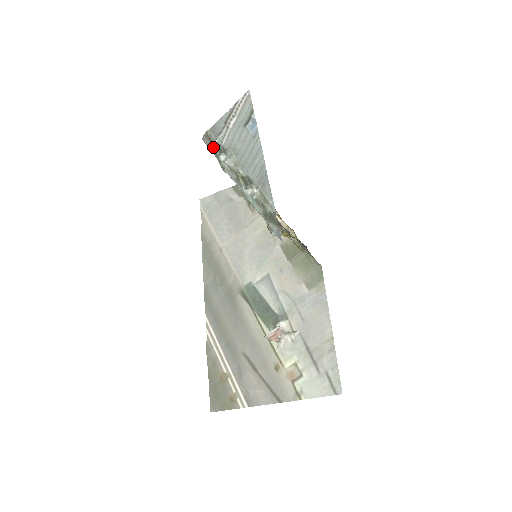
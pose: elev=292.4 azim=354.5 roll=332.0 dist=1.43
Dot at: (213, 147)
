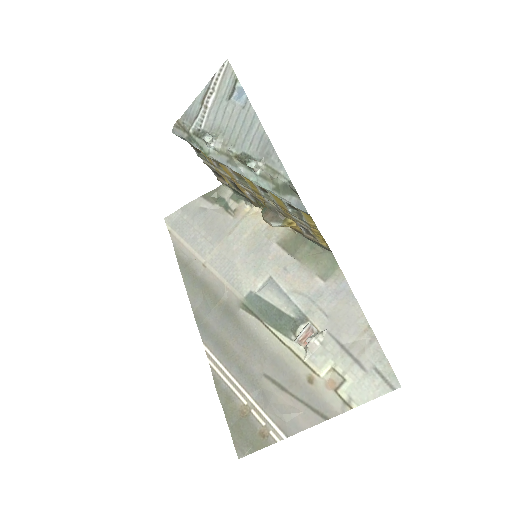
Dot at: (189, 135)
